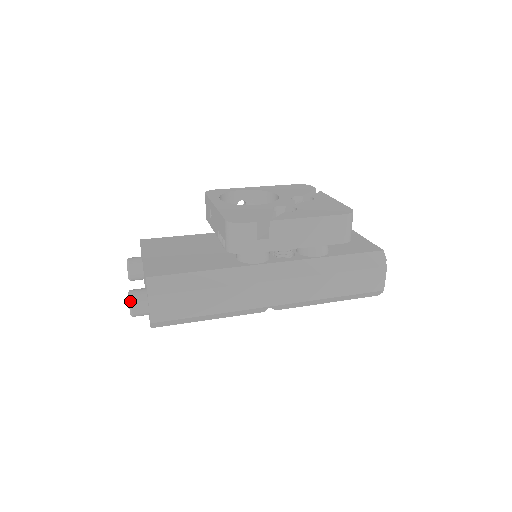
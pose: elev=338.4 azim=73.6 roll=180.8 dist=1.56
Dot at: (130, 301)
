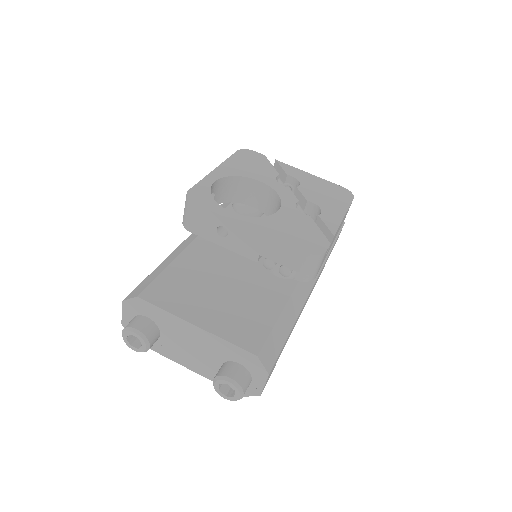
Dot at: (241, 389)
